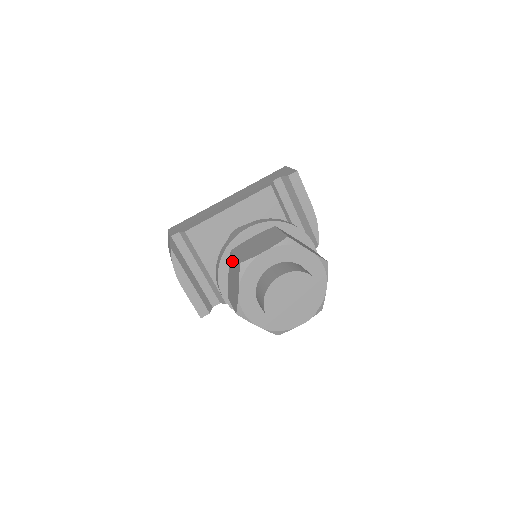
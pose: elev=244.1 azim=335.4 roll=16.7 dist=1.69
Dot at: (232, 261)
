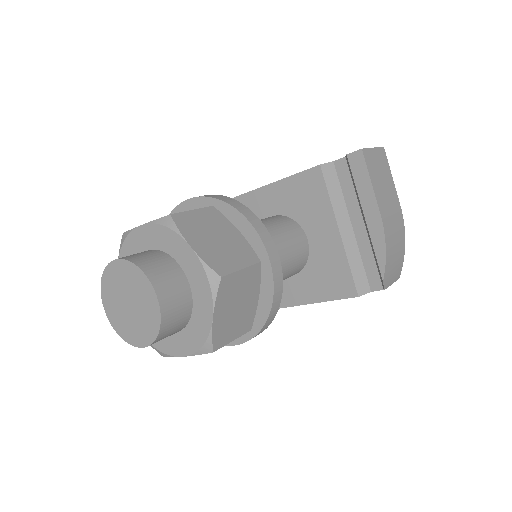
Dot at: occluded
